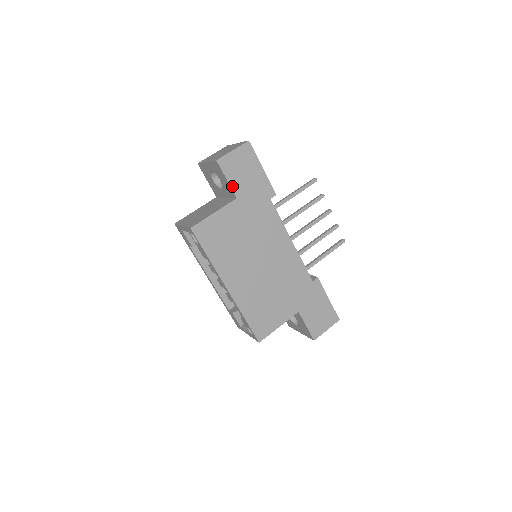
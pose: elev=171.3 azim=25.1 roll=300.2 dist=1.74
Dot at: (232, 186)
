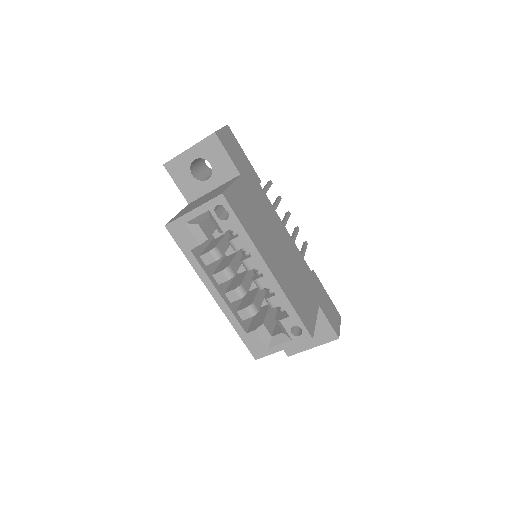
Dot at: (233, 161)
